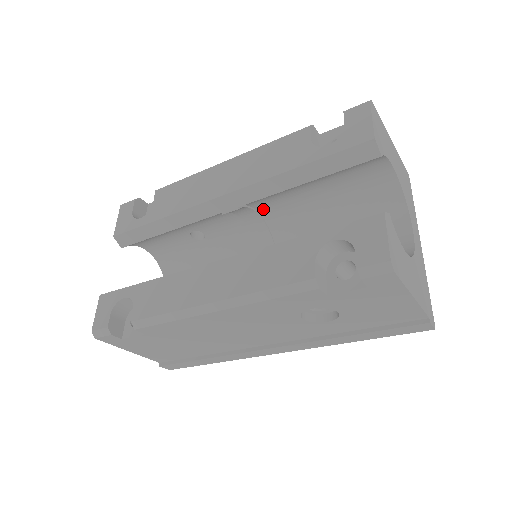
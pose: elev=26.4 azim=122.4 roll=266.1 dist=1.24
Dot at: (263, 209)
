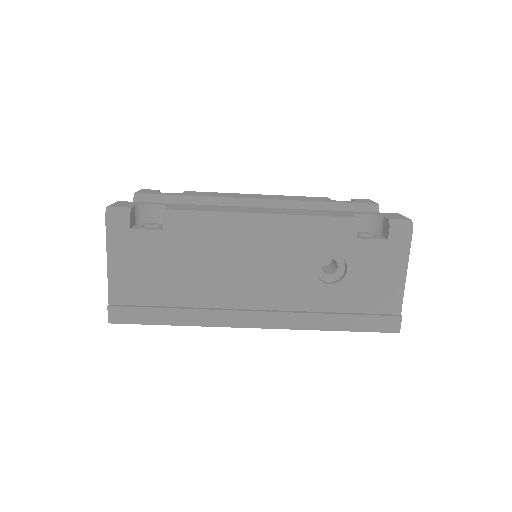
Dot at: occluded
